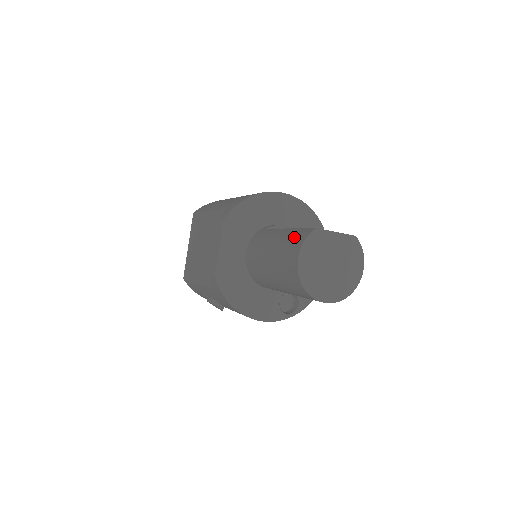
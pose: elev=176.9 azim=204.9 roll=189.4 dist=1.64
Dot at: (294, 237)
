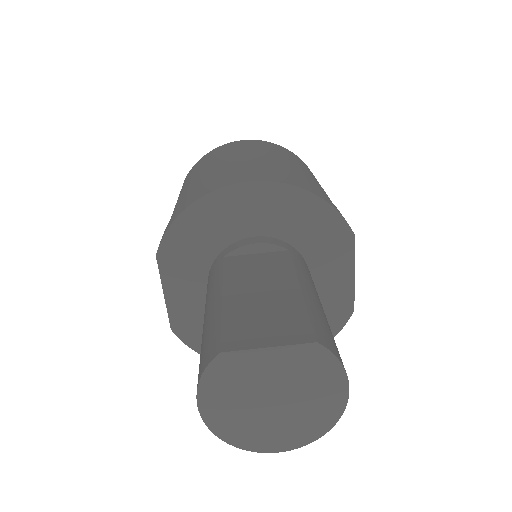
Dot at: (204, 345)
